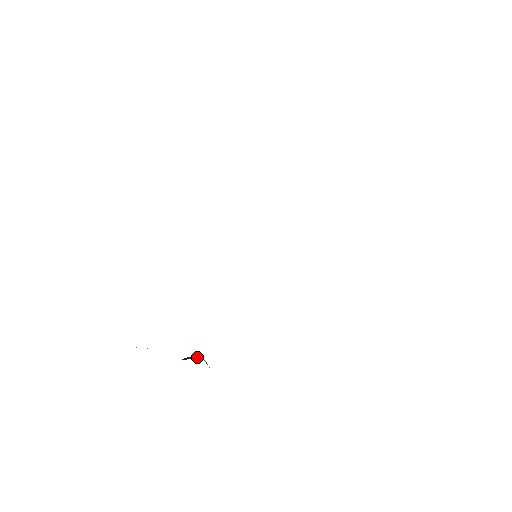
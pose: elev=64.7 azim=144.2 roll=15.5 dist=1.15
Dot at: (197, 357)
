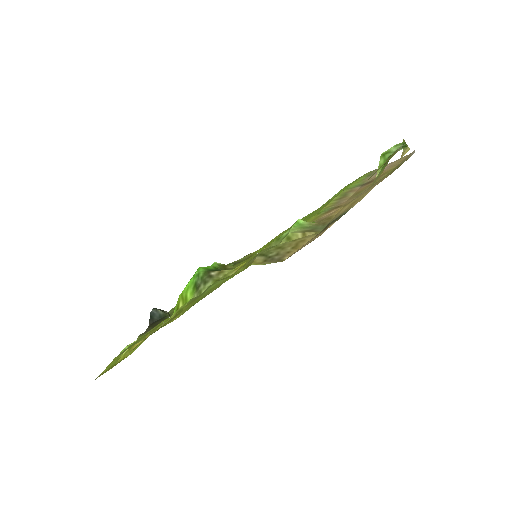
Dot at: (159, 313)
